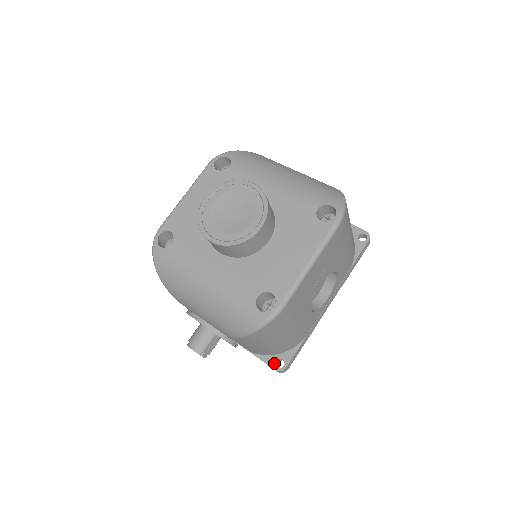
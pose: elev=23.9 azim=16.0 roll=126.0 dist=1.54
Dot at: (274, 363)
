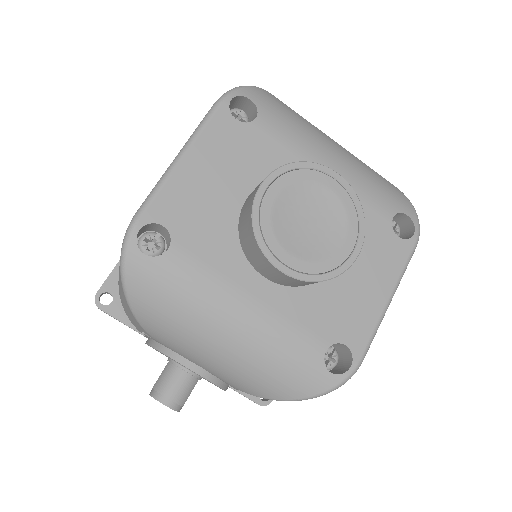
Dot at: occluded
